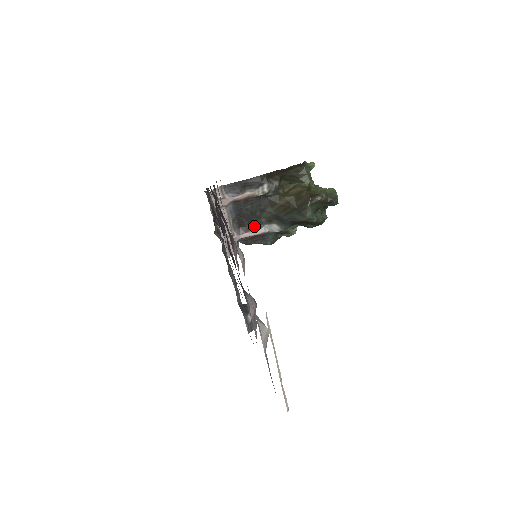
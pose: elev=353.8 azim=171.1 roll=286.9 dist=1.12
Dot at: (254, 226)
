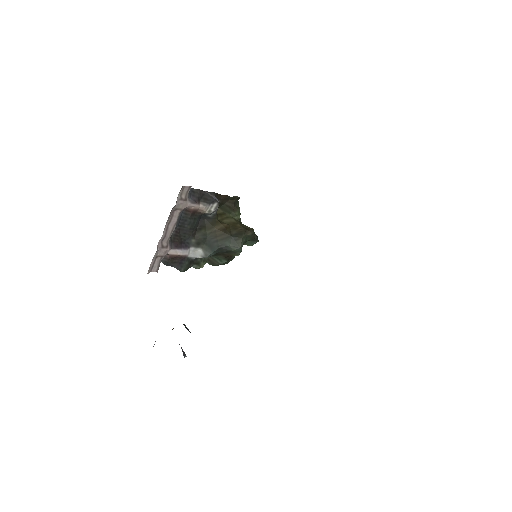
Dot at: (183, 245)
